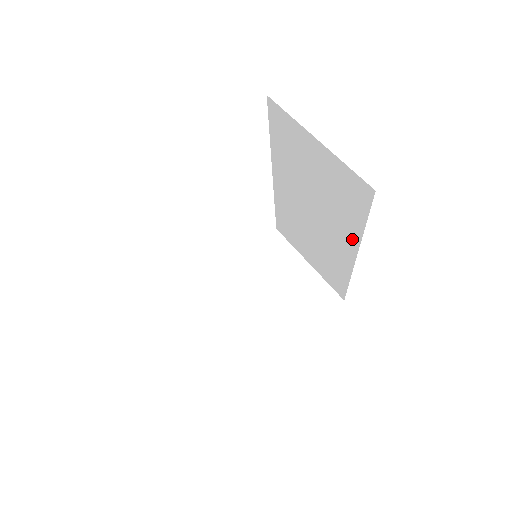
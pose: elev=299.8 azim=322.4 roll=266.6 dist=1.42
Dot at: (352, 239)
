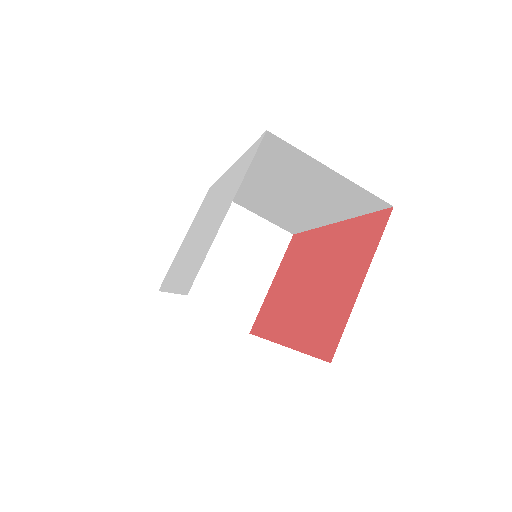
Dot at: (336, 216)
